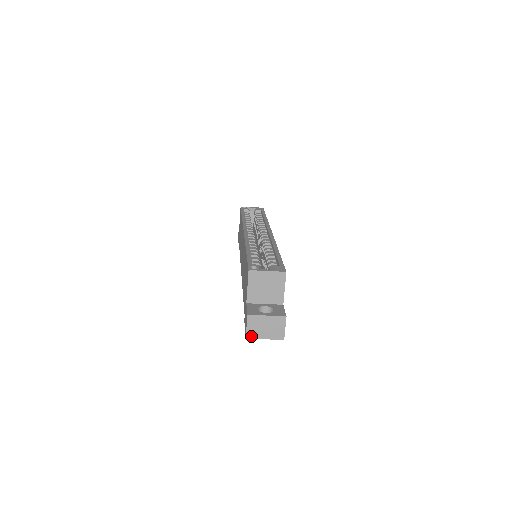
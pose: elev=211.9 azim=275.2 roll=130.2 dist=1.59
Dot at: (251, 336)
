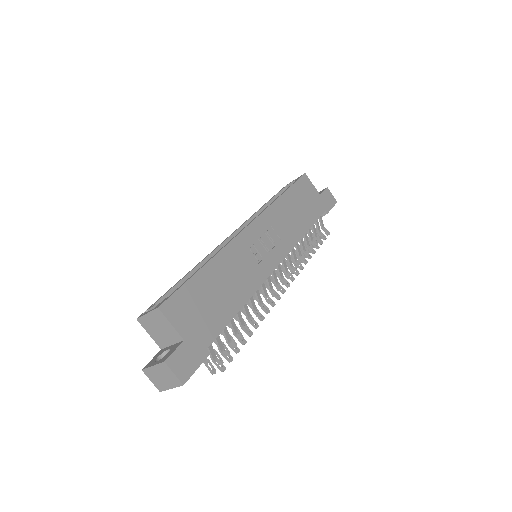
Dot at: (161, 389)
